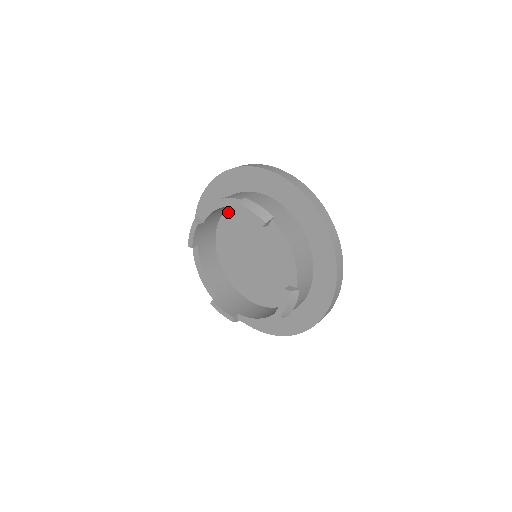
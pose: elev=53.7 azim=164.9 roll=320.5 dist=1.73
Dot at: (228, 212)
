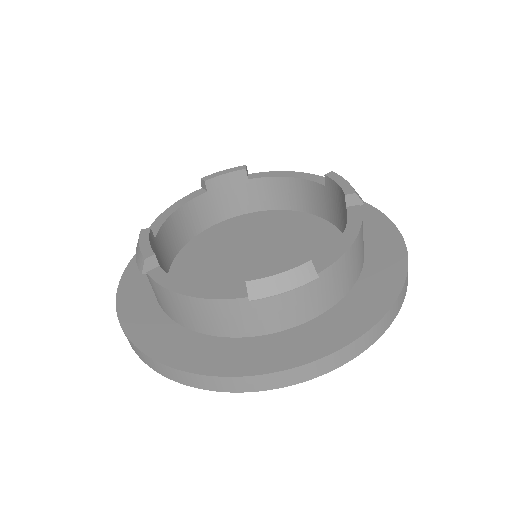
Dot at: (269, 213)
